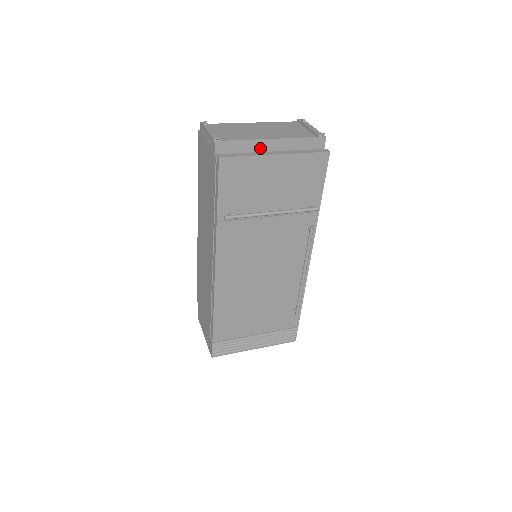
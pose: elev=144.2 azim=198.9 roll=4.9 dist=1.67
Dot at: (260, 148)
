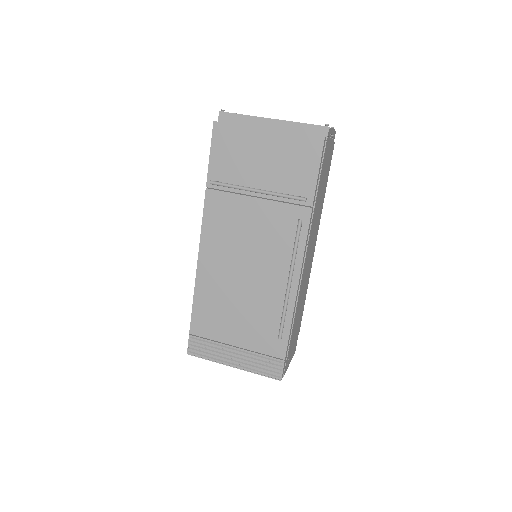
Dot at: (259, 126)
